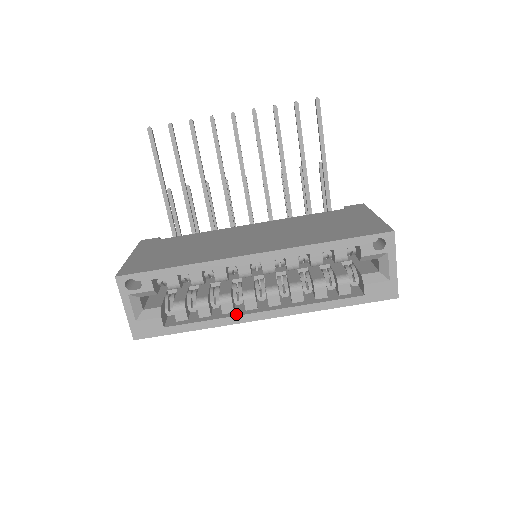
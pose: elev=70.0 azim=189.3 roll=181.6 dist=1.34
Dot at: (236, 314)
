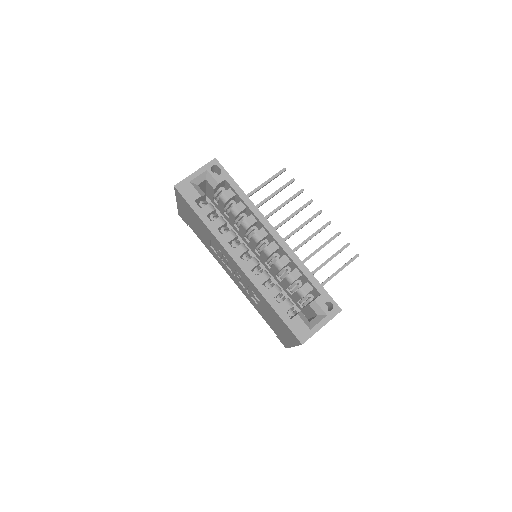
Dot at: occluded
